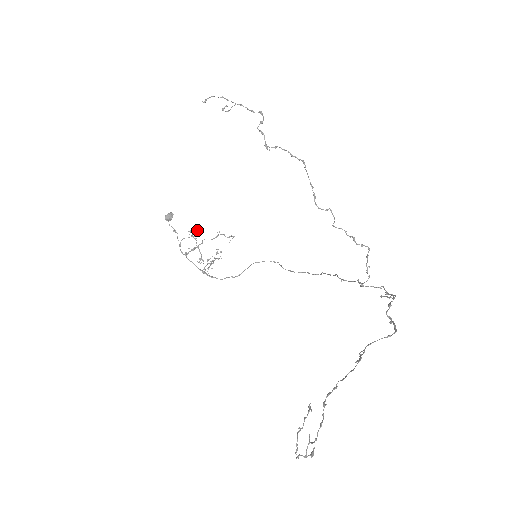
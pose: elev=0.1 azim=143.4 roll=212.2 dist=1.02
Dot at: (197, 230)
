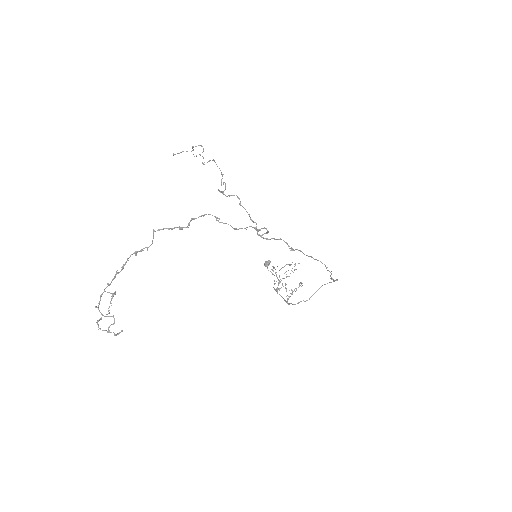
Dot at: (292, 271)
